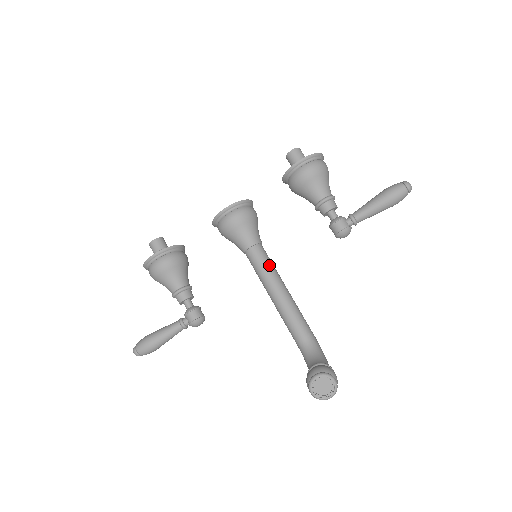
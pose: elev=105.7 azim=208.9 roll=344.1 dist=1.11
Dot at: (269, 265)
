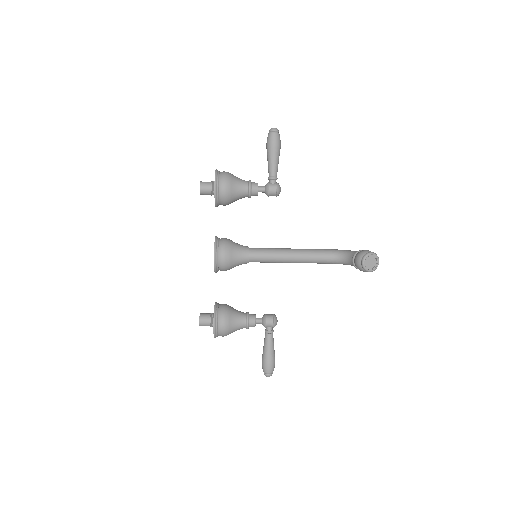
Dot at: (268, 251)
